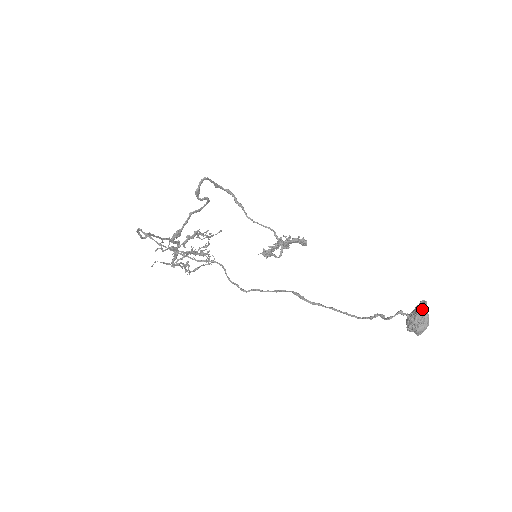
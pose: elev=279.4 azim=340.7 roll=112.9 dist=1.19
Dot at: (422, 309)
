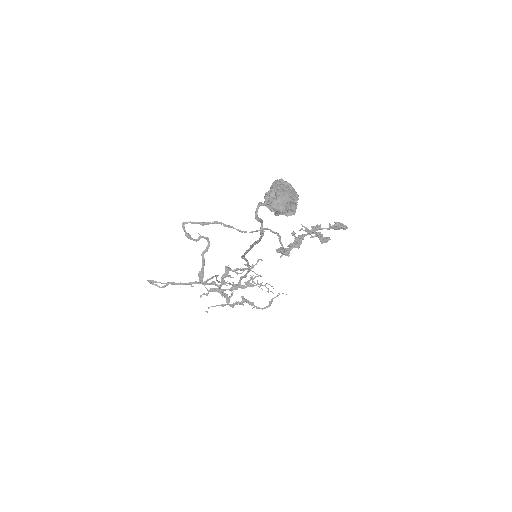
Dot at: (271, 187)
